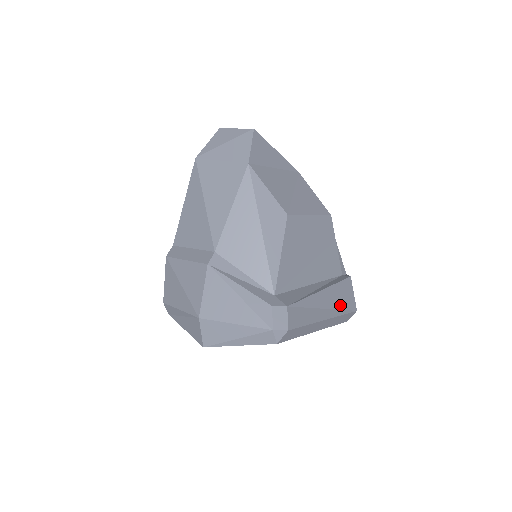
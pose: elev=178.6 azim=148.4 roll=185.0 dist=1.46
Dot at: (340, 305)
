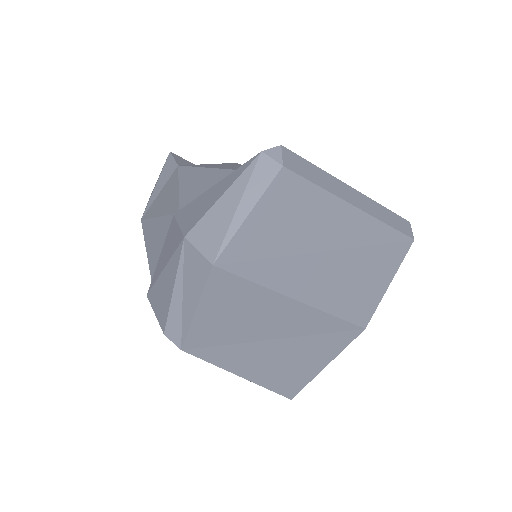
Dot at: occluded
